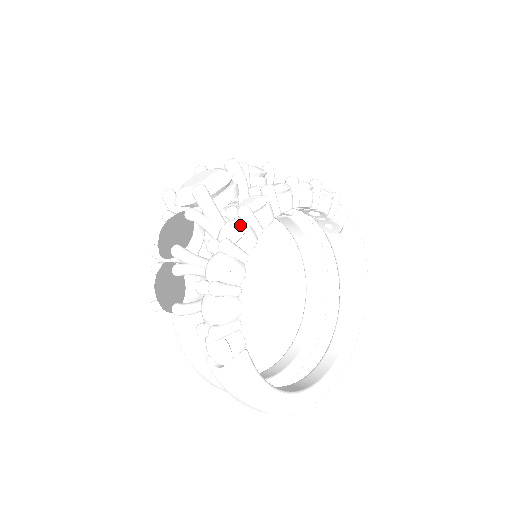
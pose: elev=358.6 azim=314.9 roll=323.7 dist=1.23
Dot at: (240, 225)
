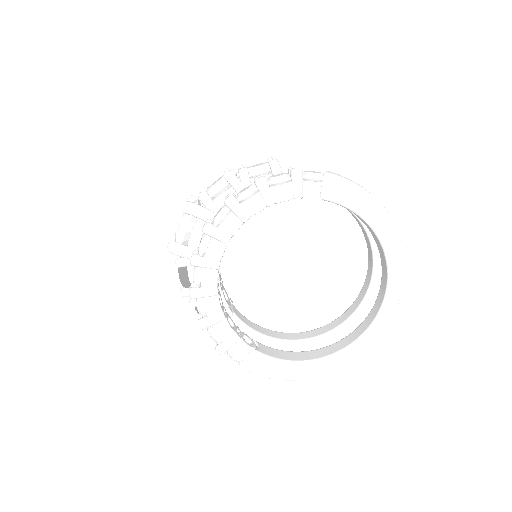
Dot at: (195, 274)
